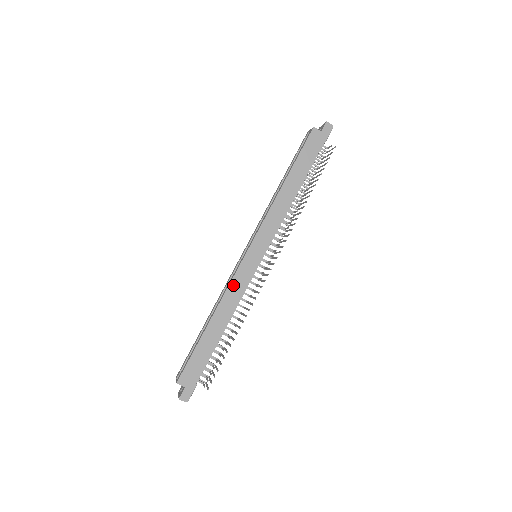
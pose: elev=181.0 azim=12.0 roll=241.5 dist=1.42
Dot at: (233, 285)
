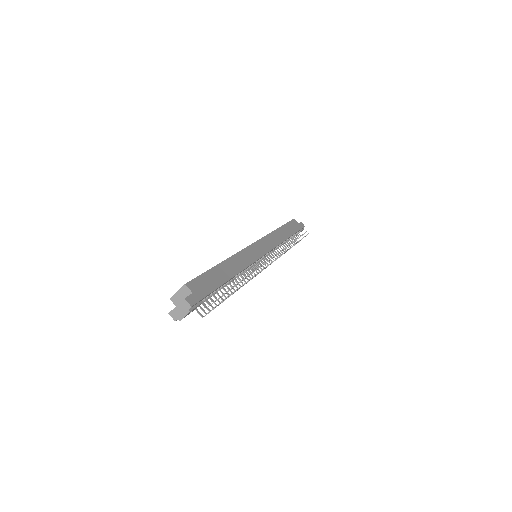
Dot at: (243, 253)
